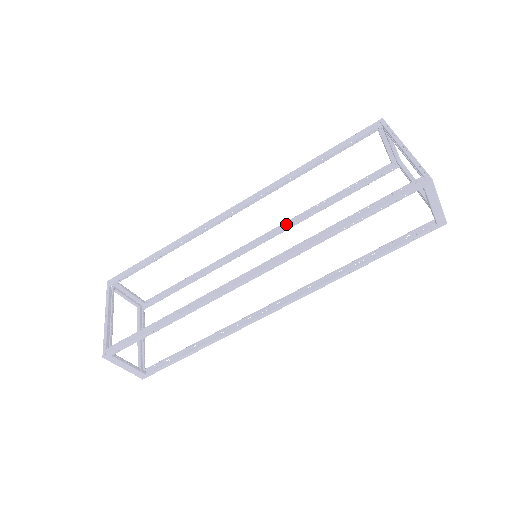
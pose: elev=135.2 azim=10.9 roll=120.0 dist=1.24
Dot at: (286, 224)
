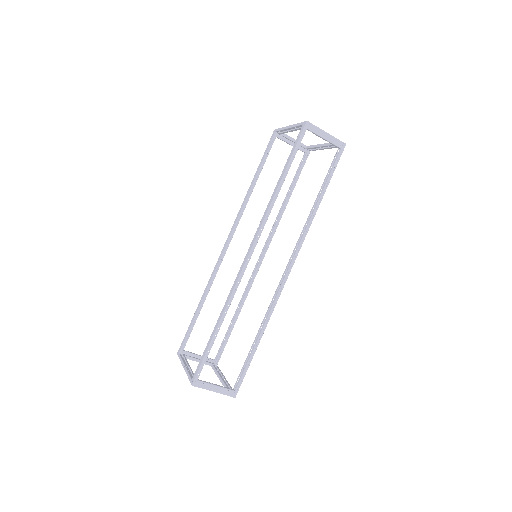
Dot at: occluded
